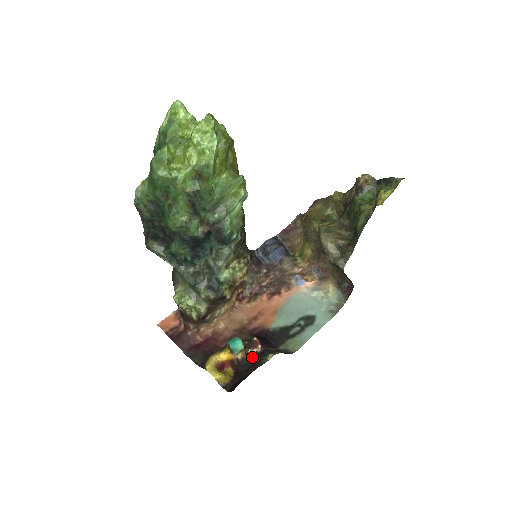
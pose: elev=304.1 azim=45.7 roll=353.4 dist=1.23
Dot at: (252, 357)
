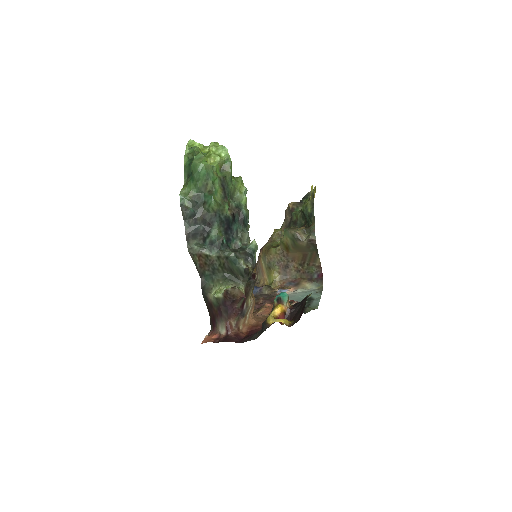
Dot at: (297, 304)
